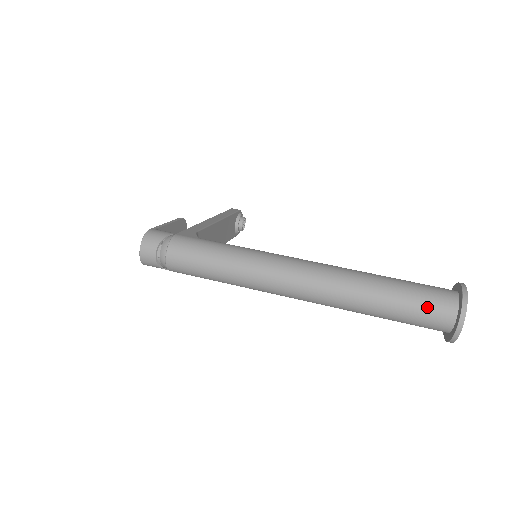
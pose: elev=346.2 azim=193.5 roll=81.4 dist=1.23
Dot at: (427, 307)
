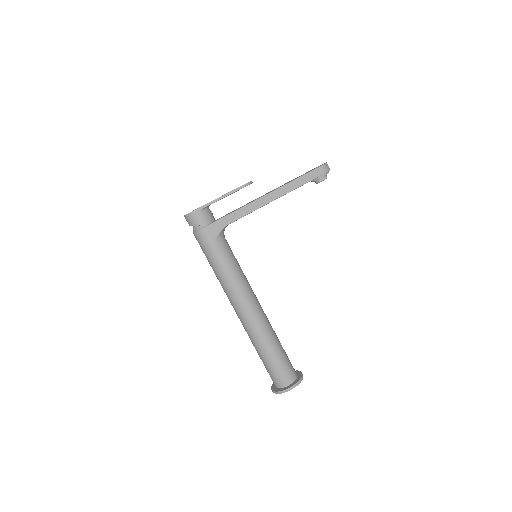
Dot at: (270, 374)
